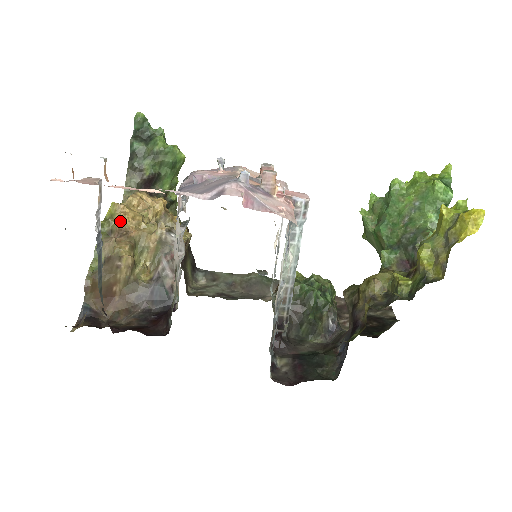
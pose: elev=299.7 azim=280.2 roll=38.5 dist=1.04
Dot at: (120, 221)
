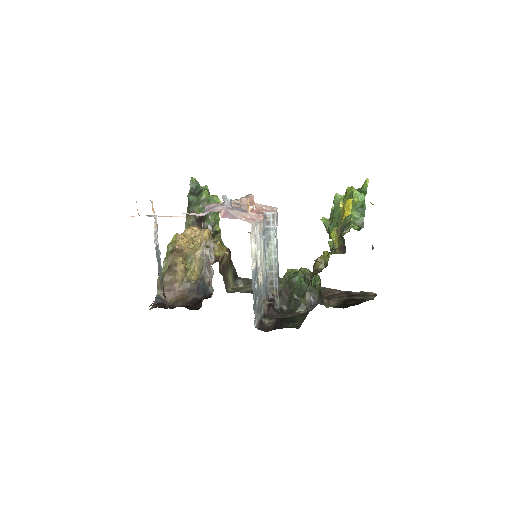
Dot at: (178, 244)
